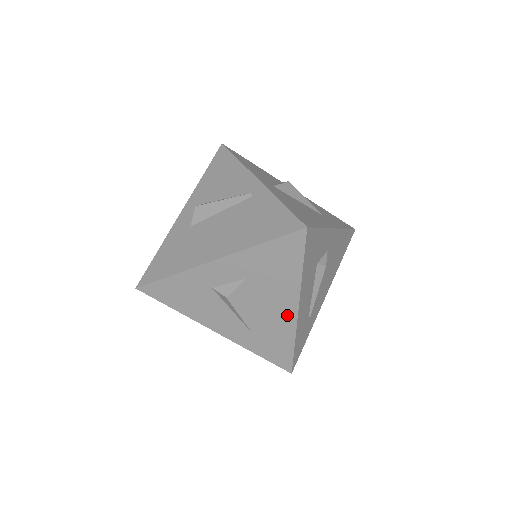
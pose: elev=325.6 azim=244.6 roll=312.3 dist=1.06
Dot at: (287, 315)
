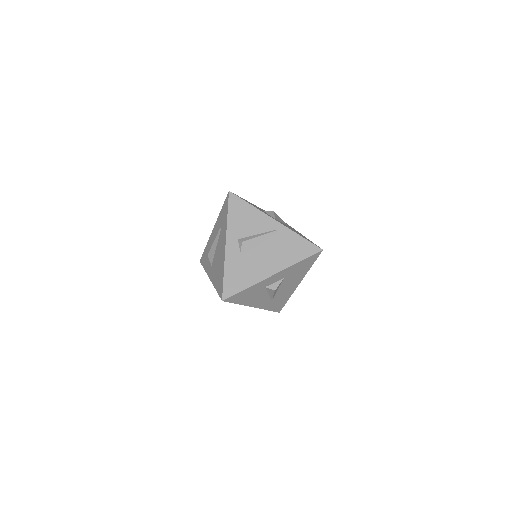
Dot at: (293, 287)
